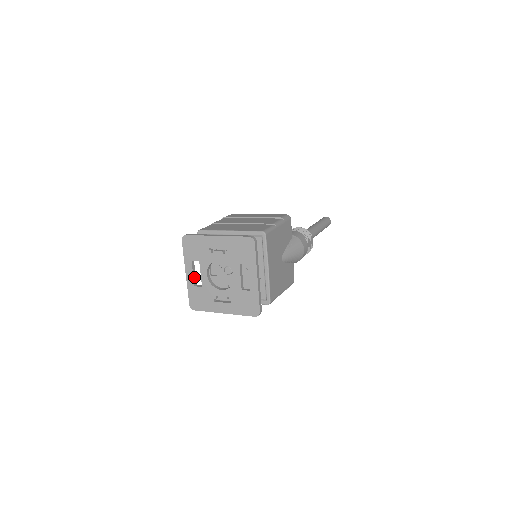
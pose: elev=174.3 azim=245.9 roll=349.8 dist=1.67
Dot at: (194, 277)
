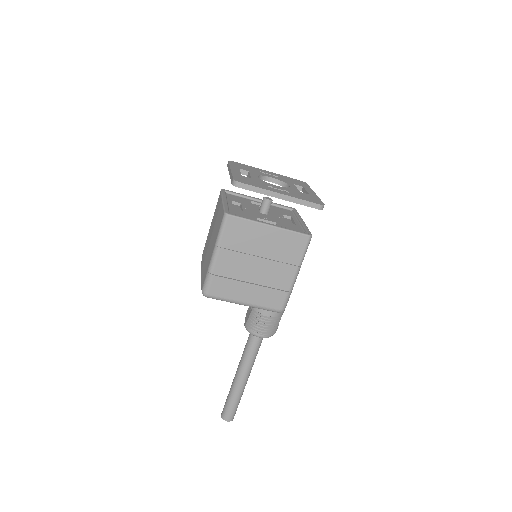
Dot at: occluded
